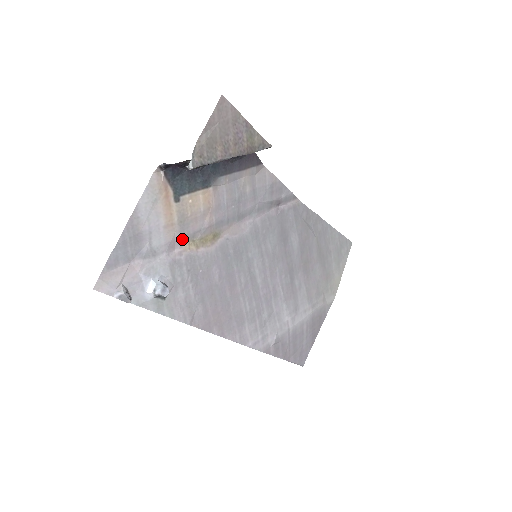
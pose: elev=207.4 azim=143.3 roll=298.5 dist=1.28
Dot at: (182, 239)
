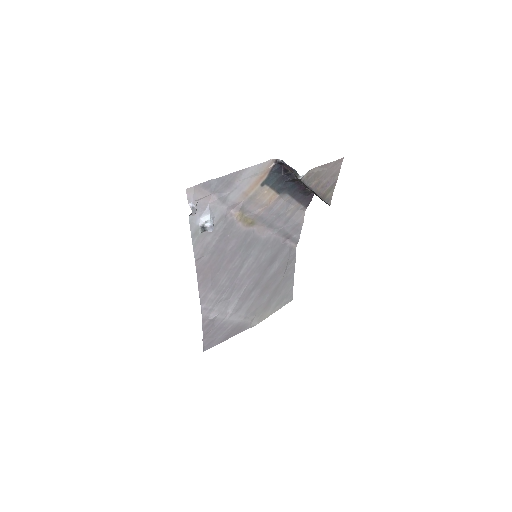
Dot at: (241, 208)
